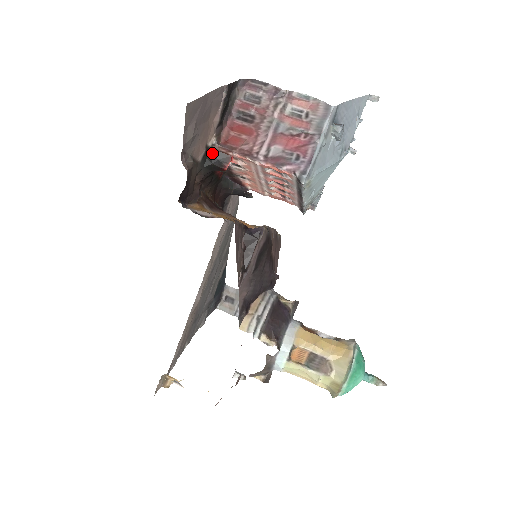
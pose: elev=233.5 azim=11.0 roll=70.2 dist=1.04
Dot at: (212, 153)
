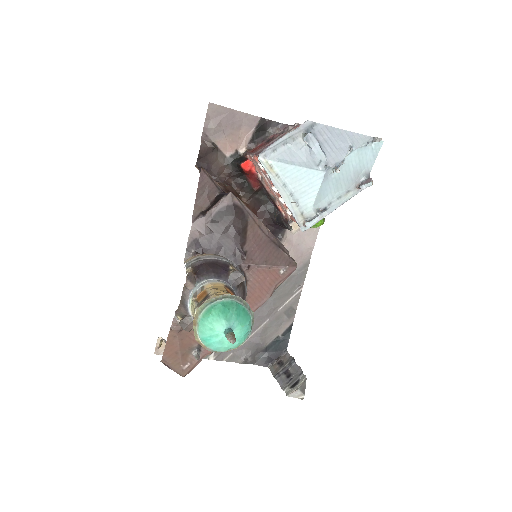
Dot at: (241, 157)
